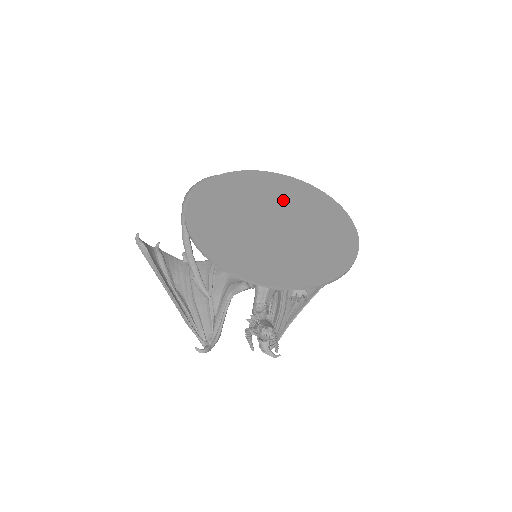
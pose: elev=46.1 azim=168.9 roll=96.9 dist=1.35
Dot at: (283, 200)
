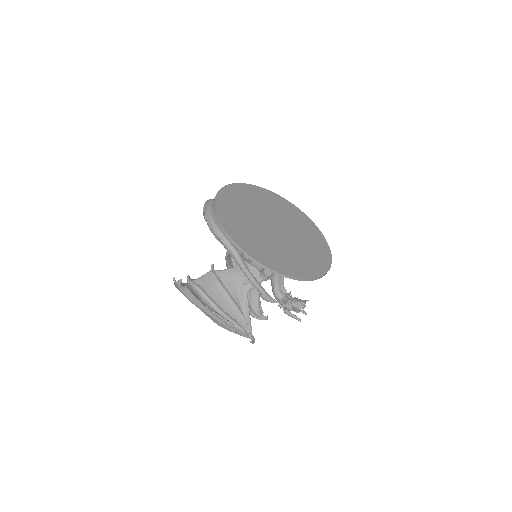
Dot at: (261, 207)
